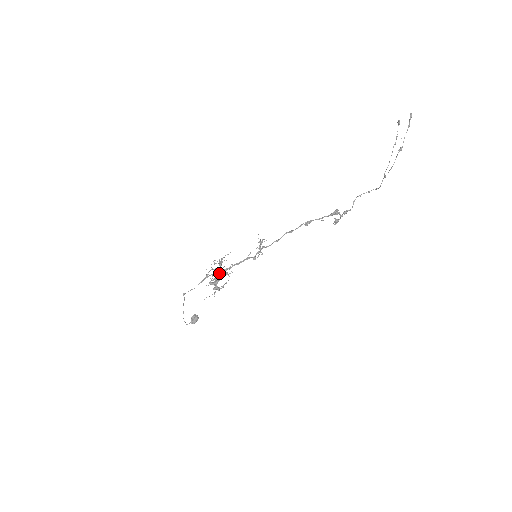
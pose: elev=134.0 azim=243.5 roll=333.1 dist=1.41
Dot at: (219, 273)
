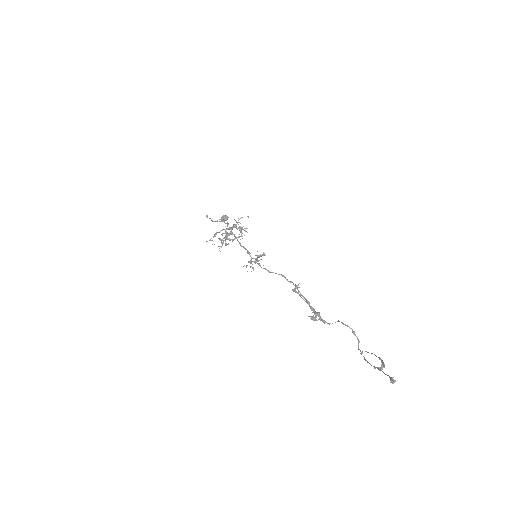
Dot at: (229, 234)
